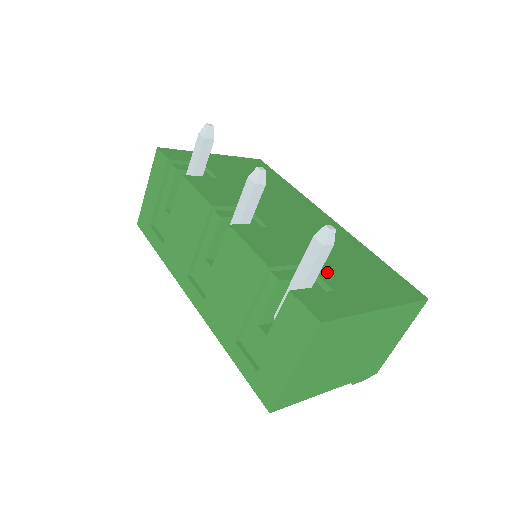
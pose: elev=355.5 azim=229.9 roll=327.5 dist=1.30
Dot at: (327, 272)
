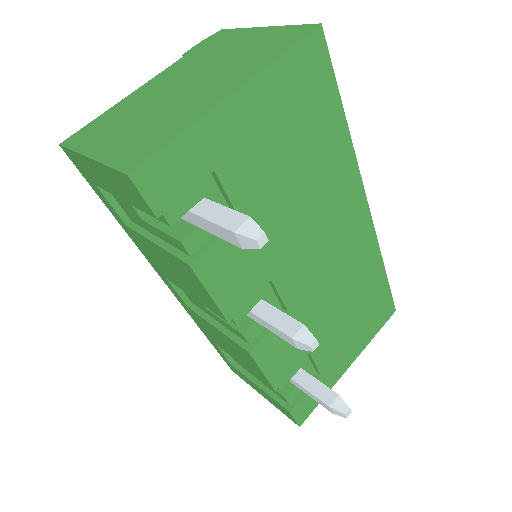
Dot at: (325, 349)
